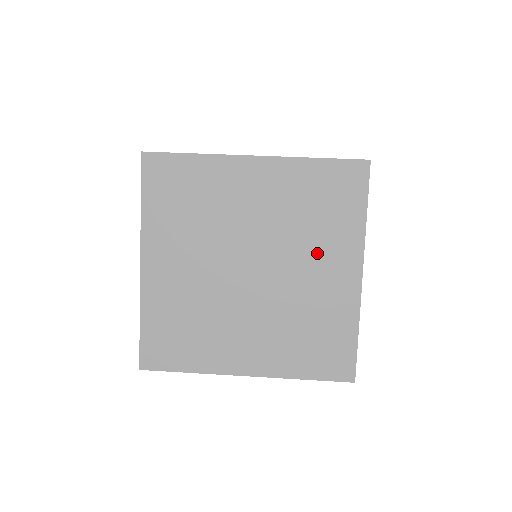
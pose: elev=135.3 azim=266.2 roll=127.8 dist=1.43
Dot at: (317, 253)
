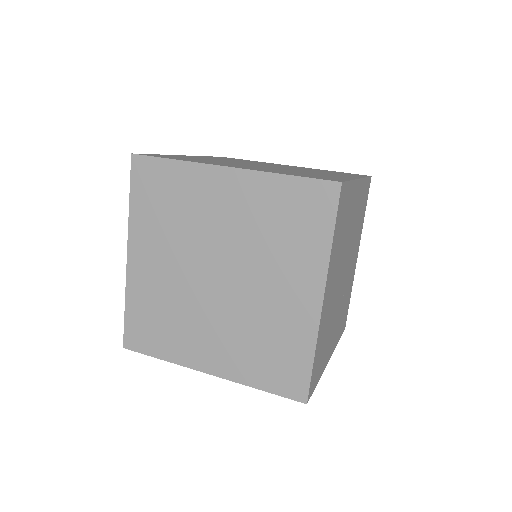
Dot at: (280, 271)
